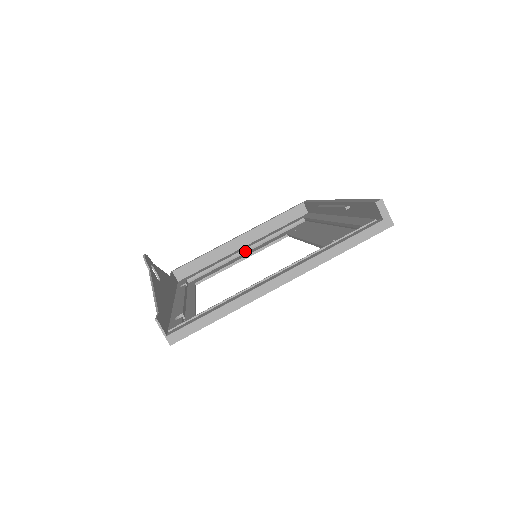
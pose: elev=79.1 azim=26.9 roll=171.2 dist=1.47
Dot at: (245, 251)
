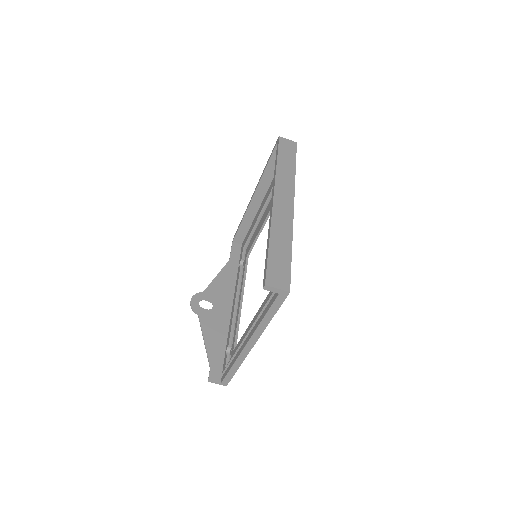
Dot at: (263, 211)
